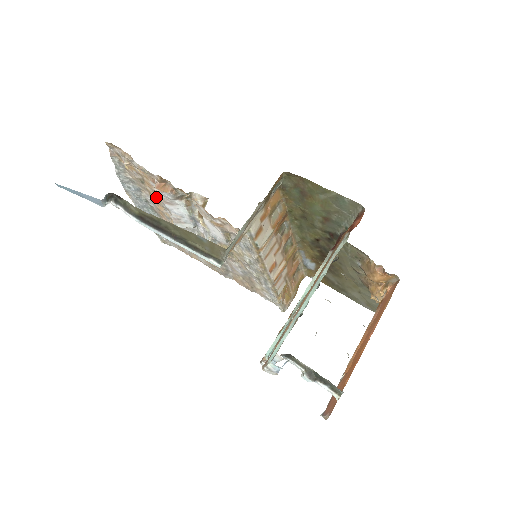
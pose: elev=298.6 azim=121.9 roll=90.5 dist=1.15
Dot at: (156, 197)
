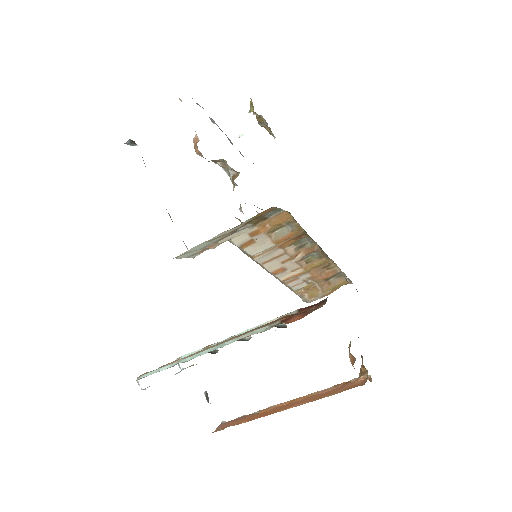
Dot at: occluded
